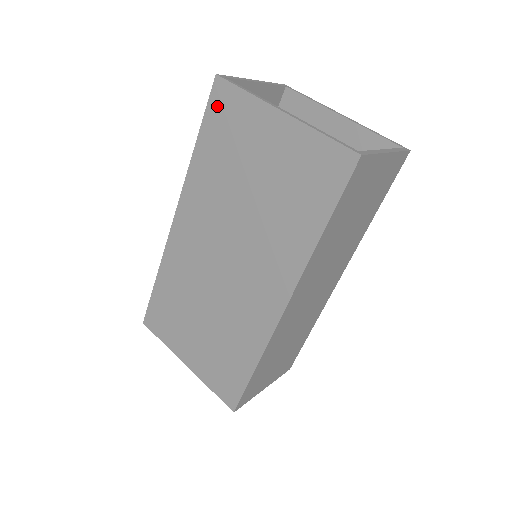
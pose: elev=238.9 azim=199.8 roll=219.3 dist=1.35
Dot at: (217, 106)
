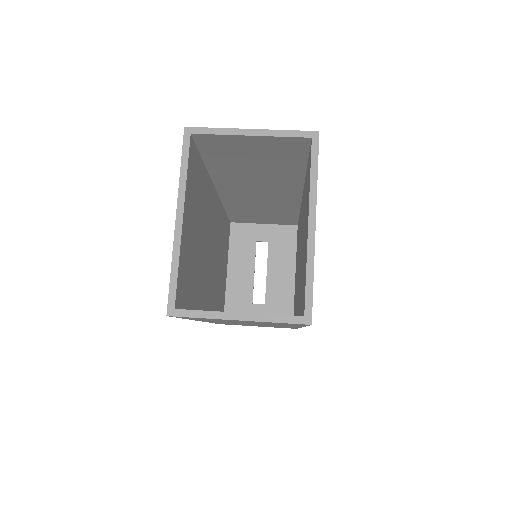
Dot at: occluded
